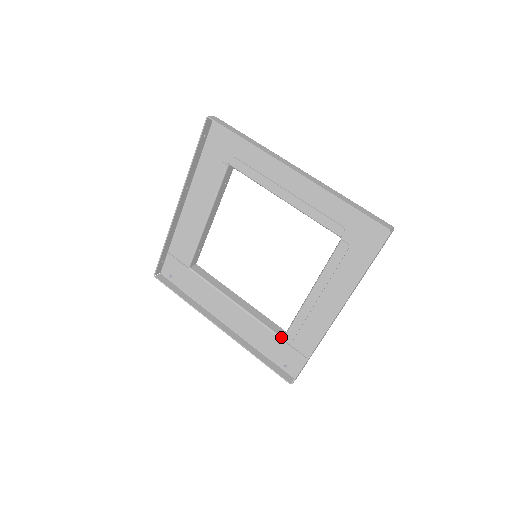
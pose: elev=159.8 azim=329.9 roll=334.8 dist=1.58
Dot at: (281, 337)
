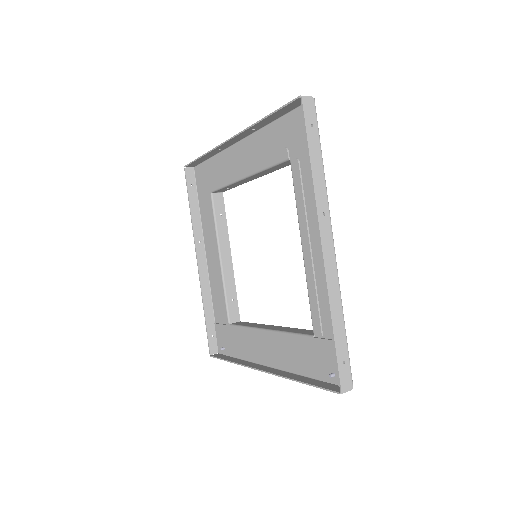
Dot at: (312, 335)
